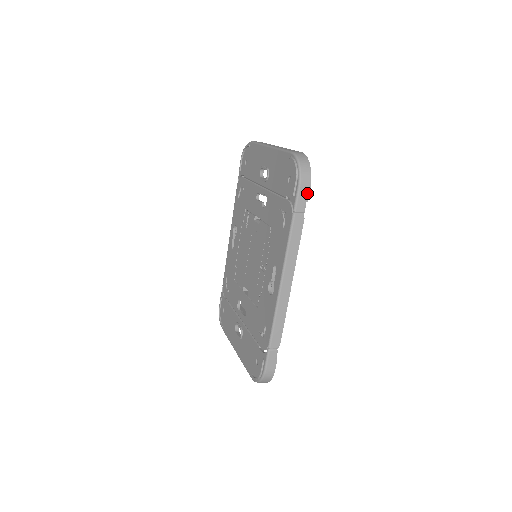
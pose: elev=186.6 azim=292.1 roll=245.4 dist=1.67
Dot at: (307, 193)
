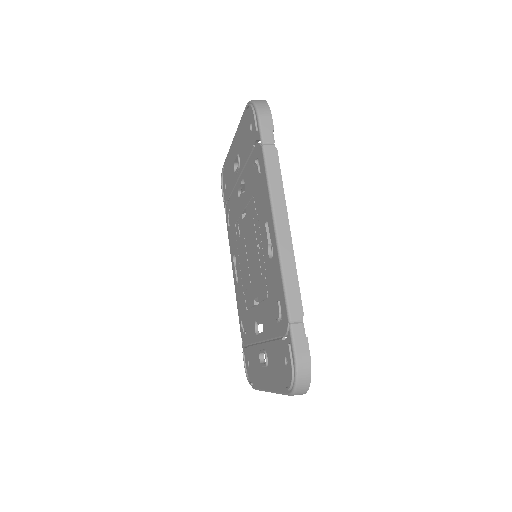
Dot at: (270, 122)
